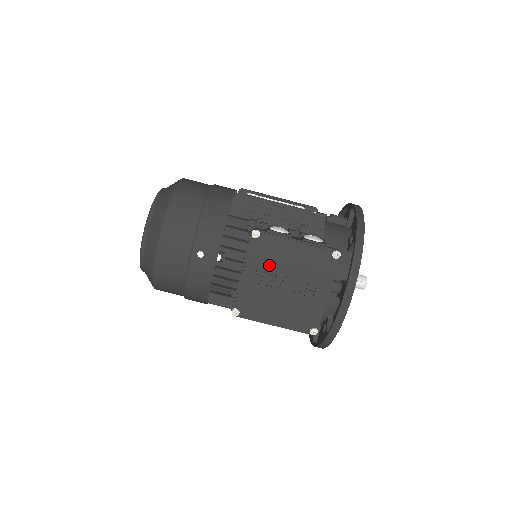
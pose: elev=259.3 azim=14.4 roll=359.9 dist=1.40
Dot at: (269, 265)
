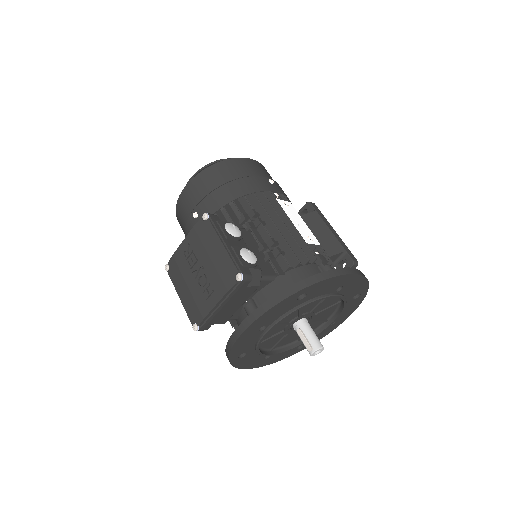
Dot at: (198, 247)
